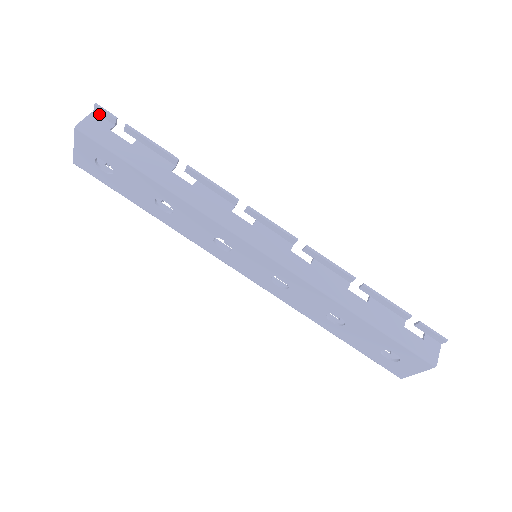
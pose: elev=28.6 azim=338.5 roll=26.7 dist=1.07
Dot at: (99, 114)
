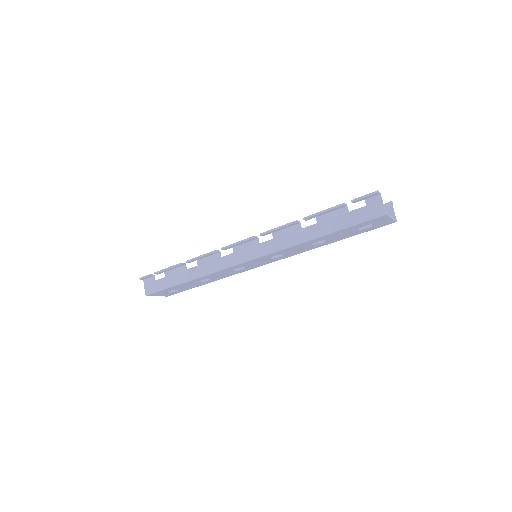
Dot at: (146, 279)
